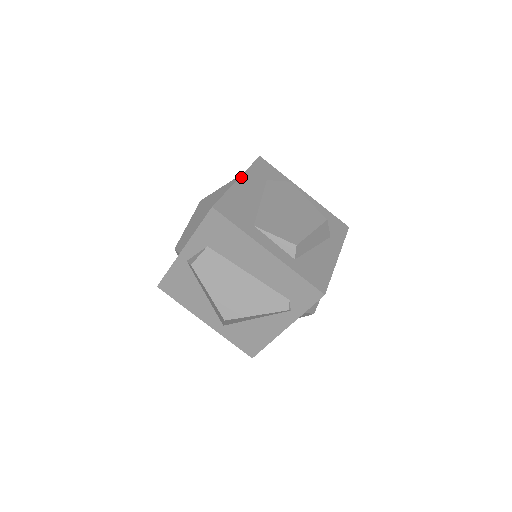
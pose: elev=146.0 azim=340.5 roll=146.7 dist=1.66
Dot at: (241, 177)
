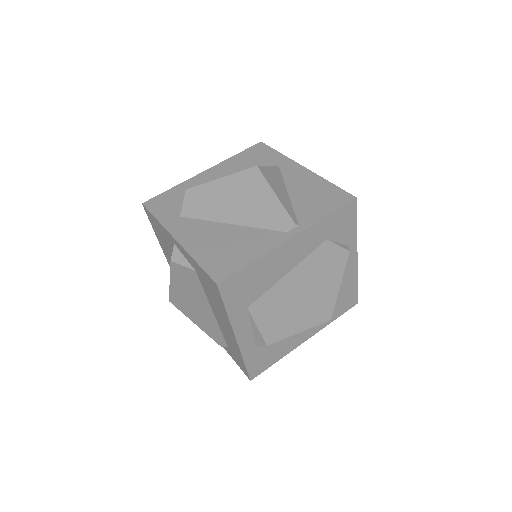
Dot at: (297, 236)
